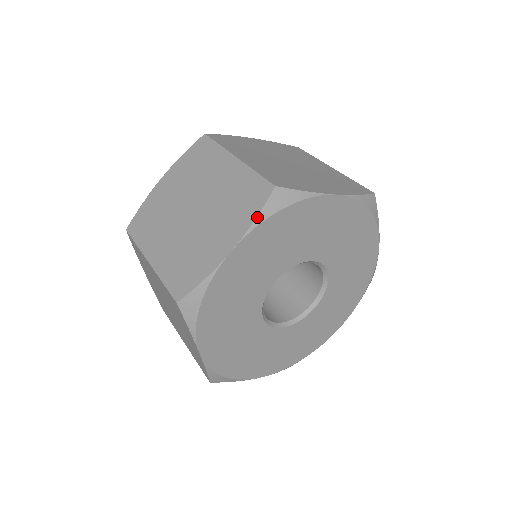
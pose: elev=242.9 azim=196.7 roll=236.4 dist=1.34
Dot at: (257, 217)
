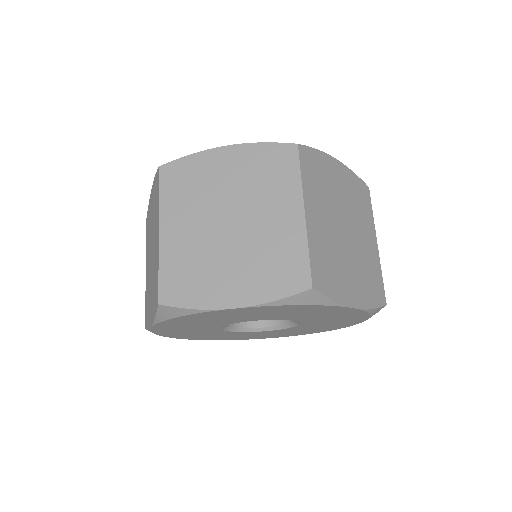
Dot at: (276, 300)
